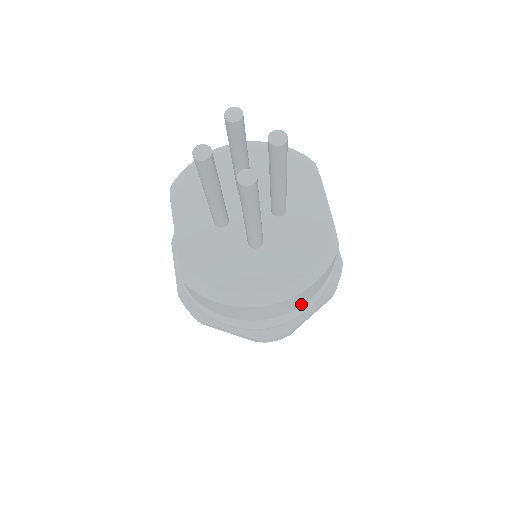
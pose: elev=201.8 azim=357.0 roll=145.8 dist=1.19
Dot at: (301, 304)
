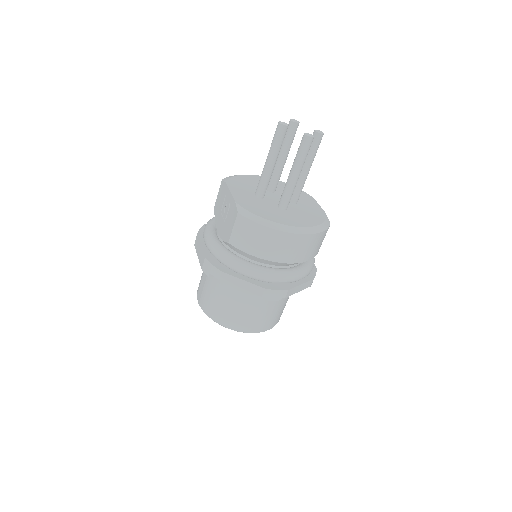
Dot at: (304, 259)
